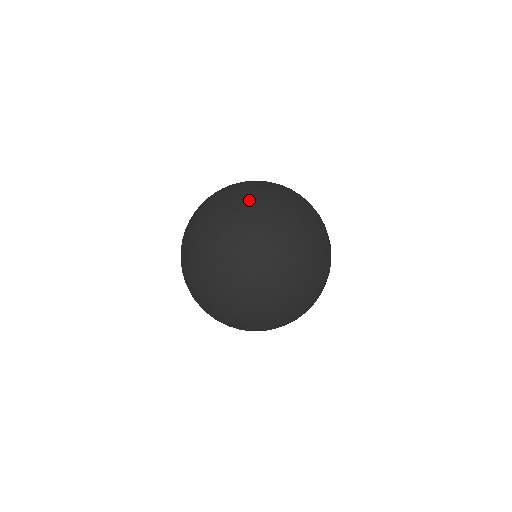
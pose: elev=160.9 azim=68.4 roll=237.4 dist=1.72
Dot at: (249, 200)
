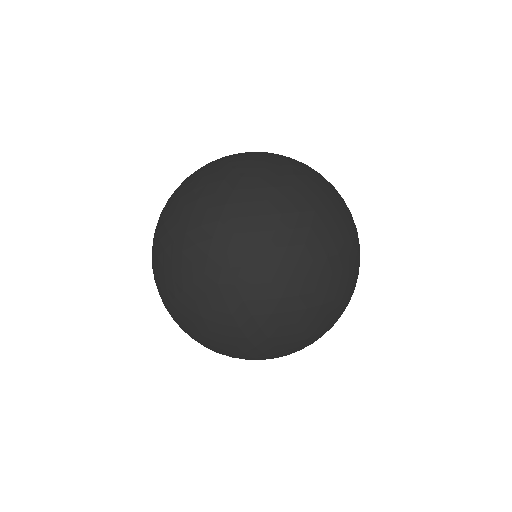
Dot at: (180, 260)
